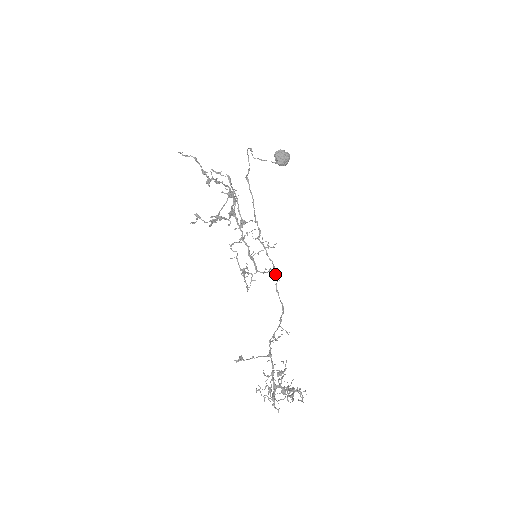
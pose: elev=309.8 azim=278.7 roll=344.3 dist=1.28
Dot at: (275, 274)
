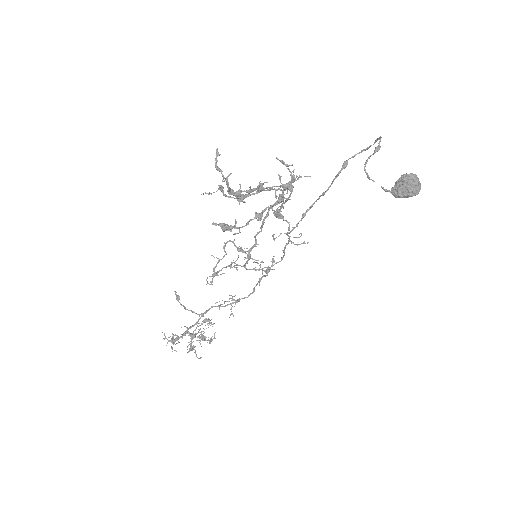
Dot at: occluded
